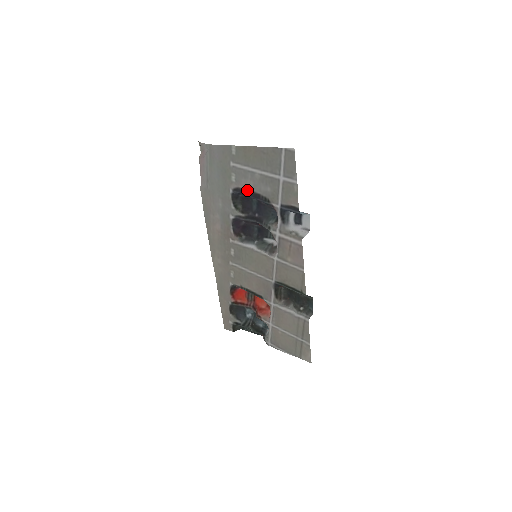
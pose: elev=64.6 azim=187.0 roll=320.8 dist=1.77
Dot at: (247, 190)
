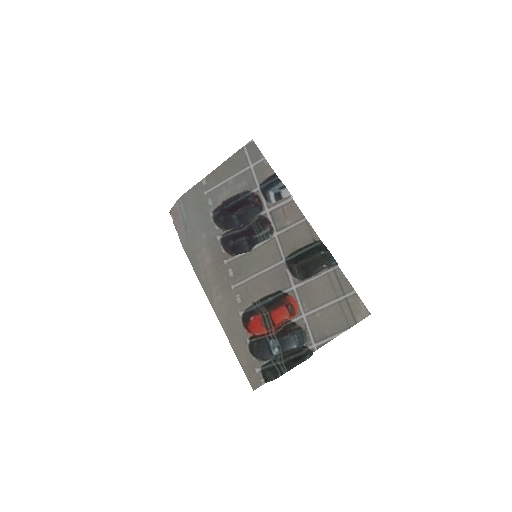
Dot at: (226, 201)
